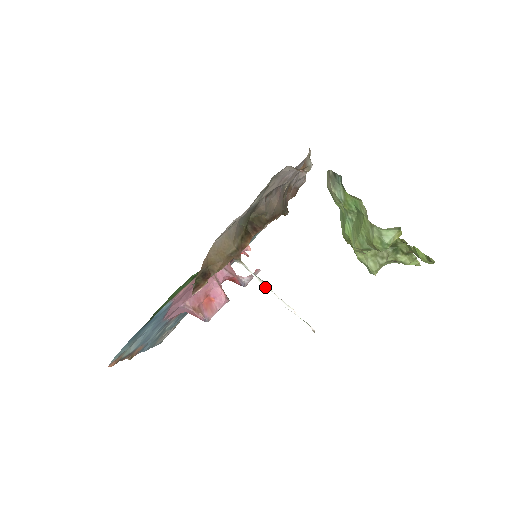
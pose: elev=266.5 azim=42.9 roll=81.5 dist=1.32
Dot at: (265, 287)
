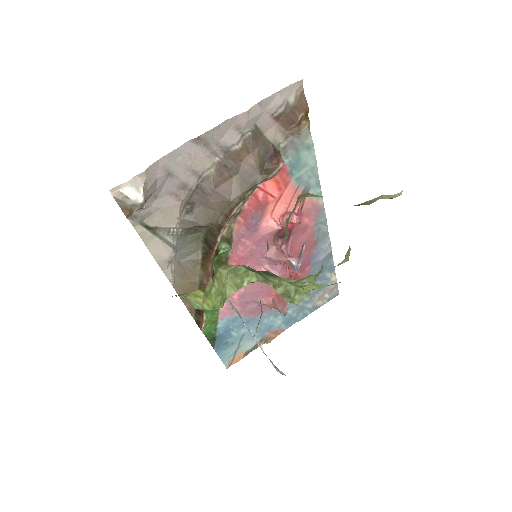
Dot at: (238, 316)
